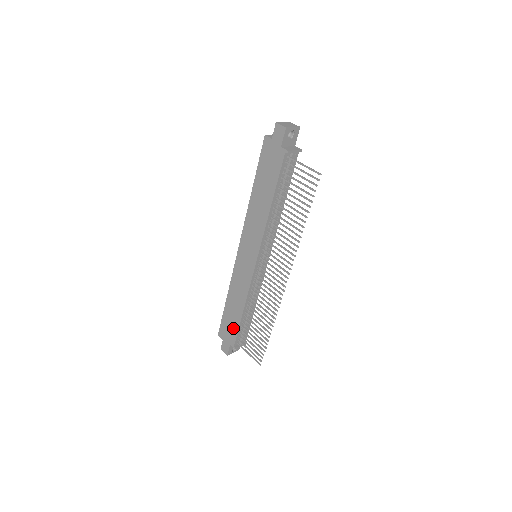
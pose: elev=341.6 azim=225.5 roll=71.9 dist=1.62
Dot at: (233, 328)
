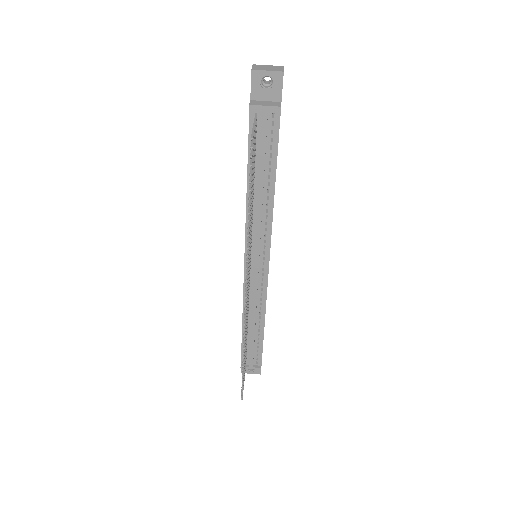
Dot at: occluded
